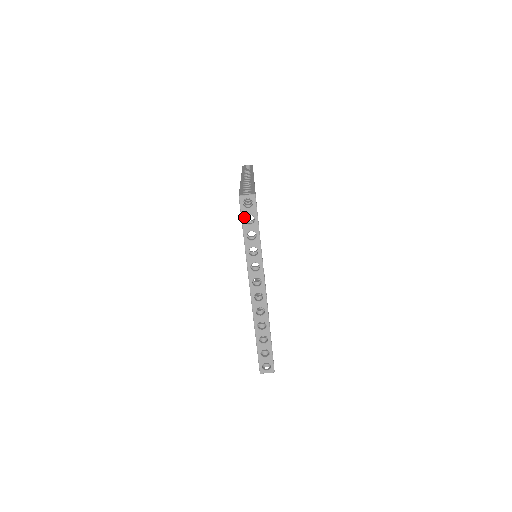
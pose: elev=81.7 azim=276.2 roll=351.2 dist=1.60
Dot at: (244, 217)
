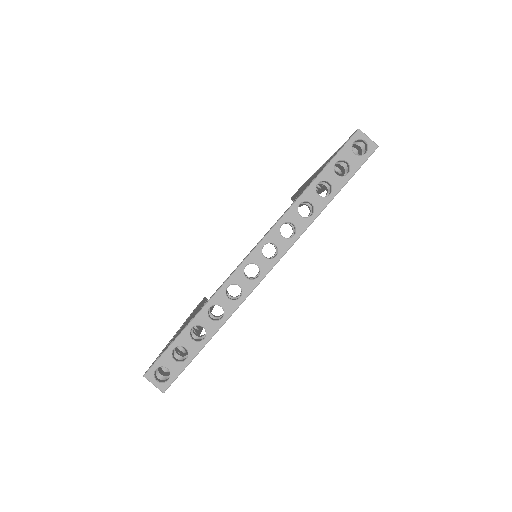
Dot at: (339, 158)
